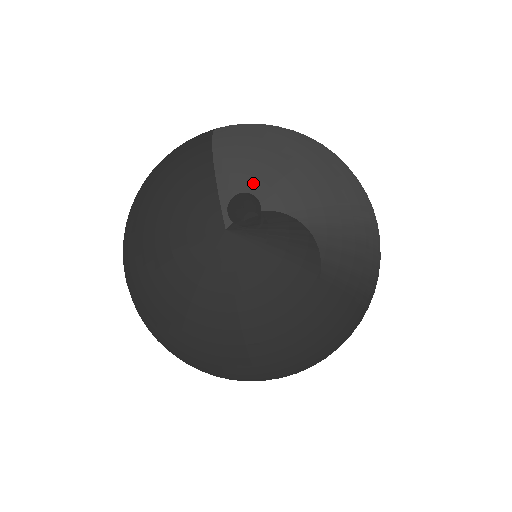
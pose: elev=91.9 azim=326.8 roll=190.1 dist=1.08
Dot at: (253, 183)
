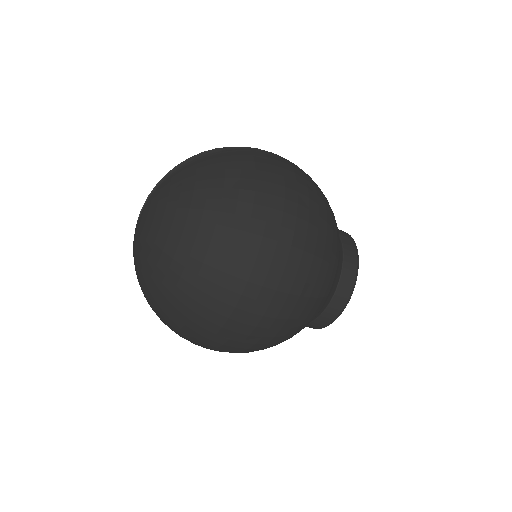
Dot at: occluded
